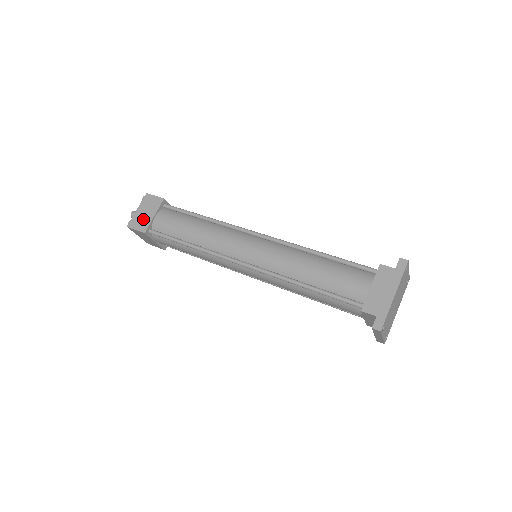
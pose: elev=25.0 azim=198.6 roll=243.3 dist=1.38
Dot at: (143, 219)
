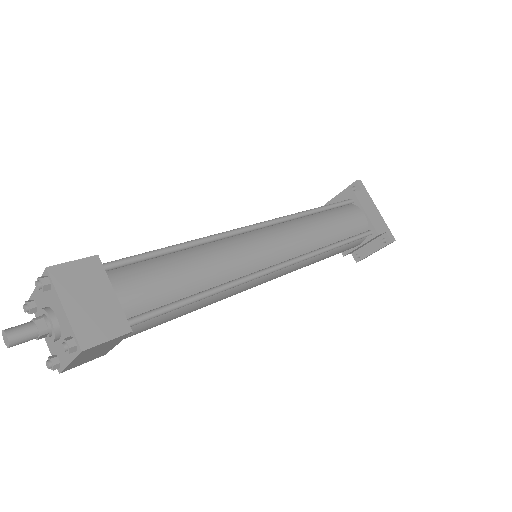
Dot at: (100, 313)
